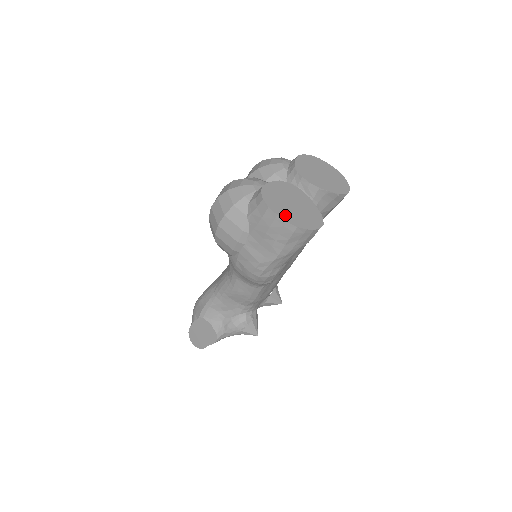
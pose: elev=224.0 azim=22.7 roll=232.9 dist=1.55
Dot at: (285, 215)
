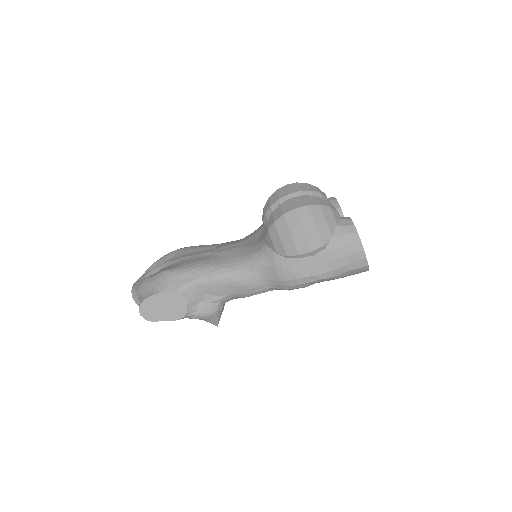
Dot at: occluded
